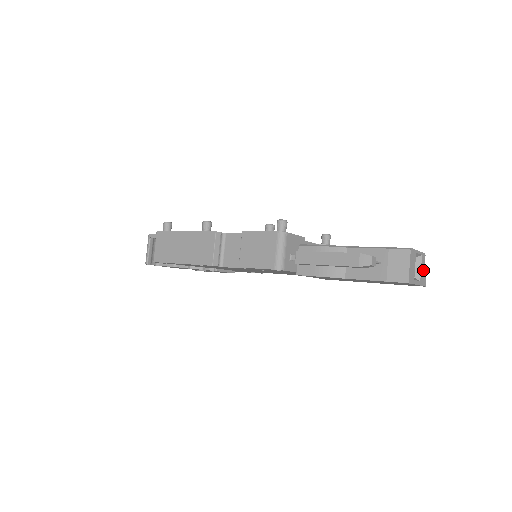
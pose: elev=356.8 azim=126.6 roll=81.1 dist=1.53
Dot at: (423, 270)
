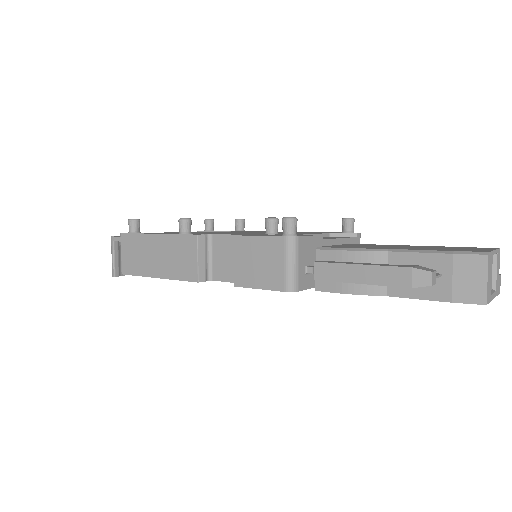
Dot at: (498, 273)
